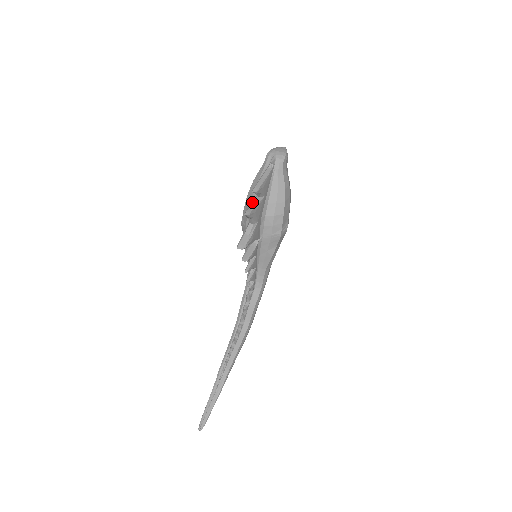
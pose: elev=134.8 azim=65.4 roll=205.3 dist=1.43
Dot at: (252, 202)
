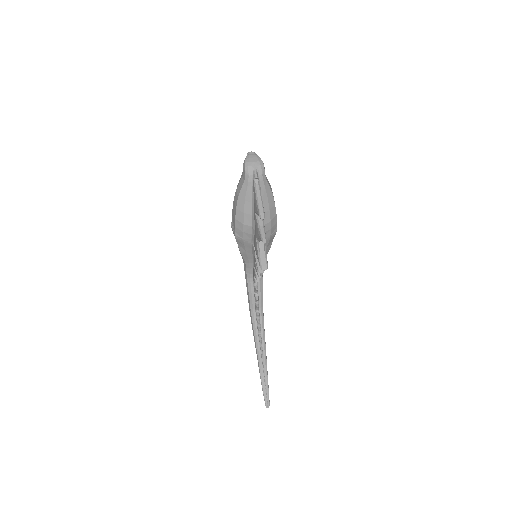
Dot at: (257, 224)
